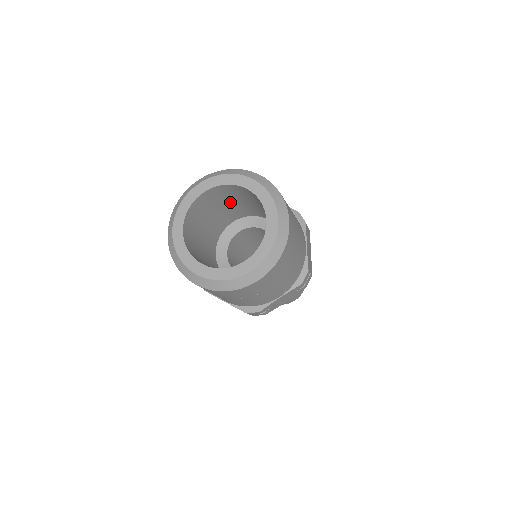
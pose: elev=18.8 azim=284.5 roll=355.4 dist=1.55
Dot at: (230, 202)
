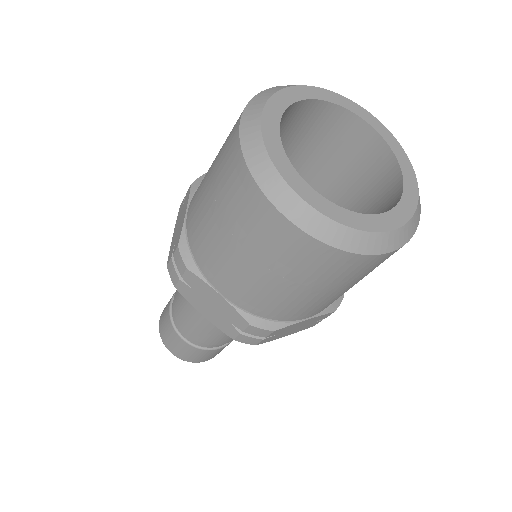
Dot at: (297, 150)
